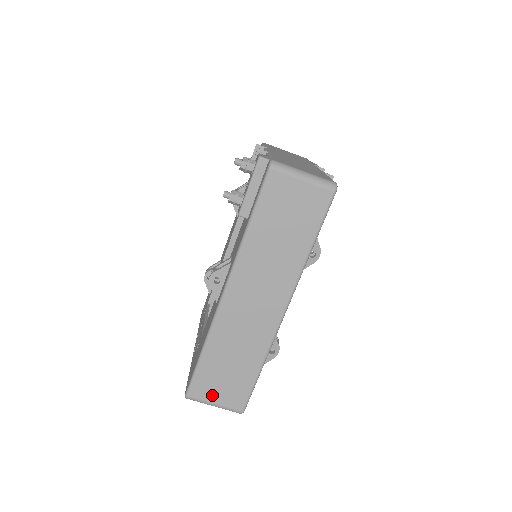
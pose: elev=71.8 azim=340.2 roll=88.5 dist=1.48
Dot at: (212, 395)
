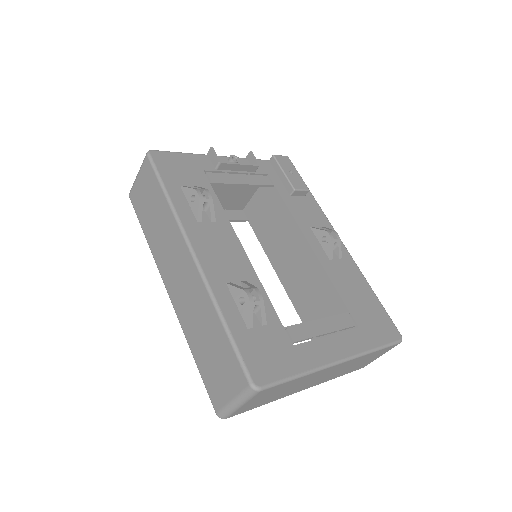
Dot at: (224, 392)
